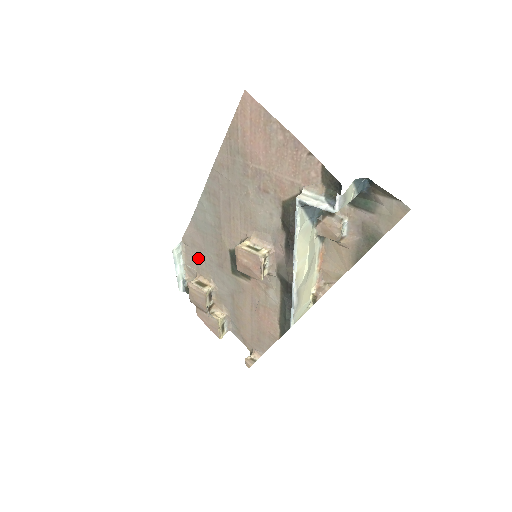
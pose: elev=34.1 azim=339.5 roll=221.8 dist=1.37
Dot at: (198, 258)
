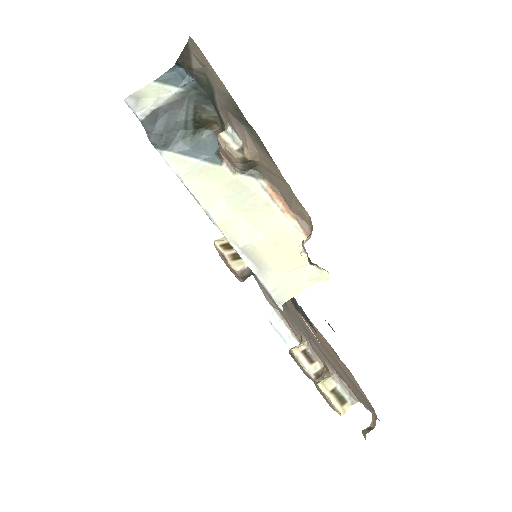
Dot at: (285, 316)
